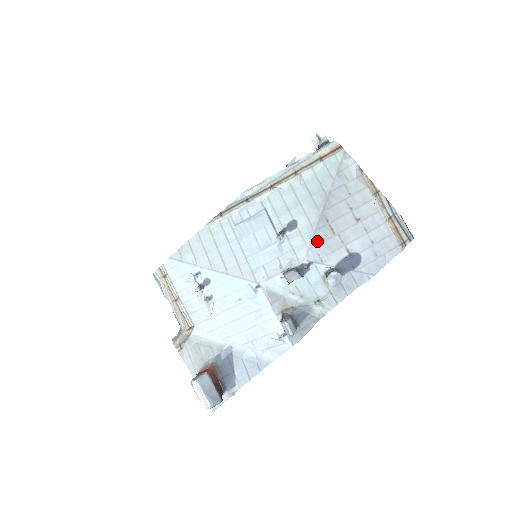
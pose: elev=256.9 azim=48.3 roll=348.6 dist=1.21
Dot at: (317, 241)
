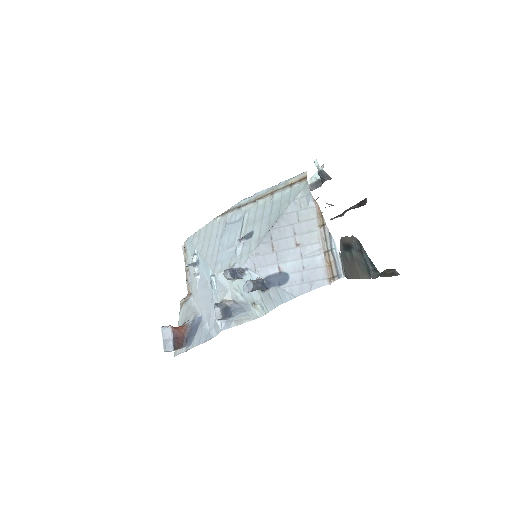
Dot at: (257, 253)
